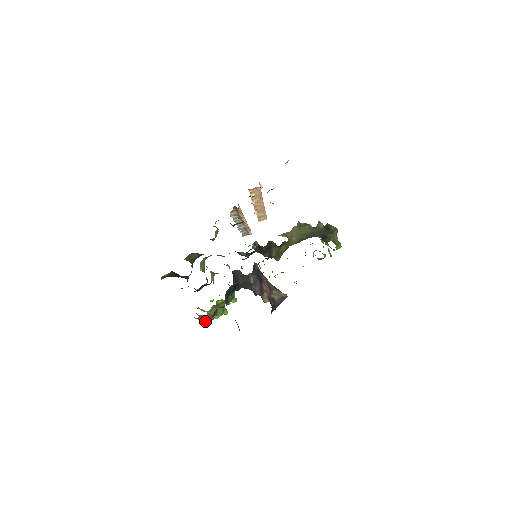
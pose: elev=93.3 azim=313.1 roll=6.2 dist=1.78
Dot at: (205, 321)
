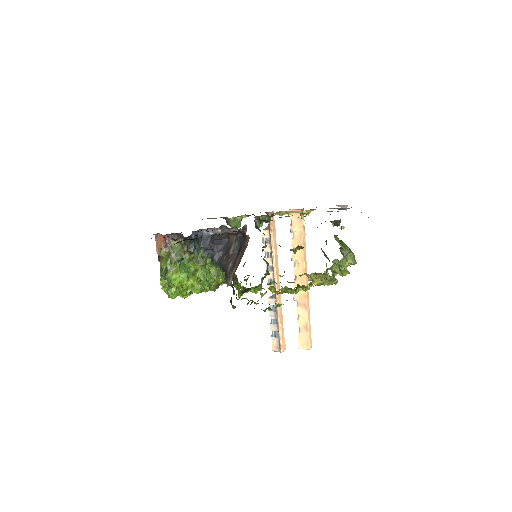
Dot at: (160, 280)
